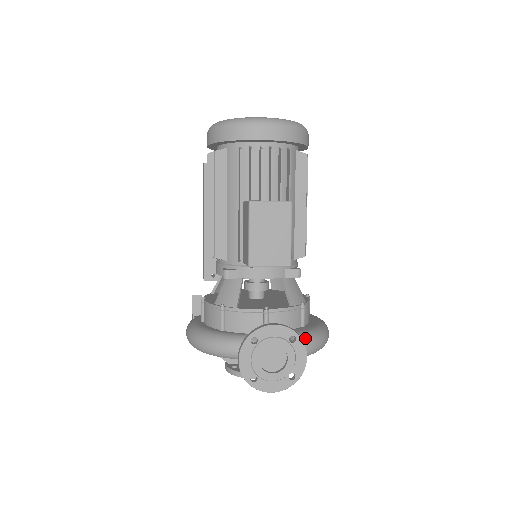
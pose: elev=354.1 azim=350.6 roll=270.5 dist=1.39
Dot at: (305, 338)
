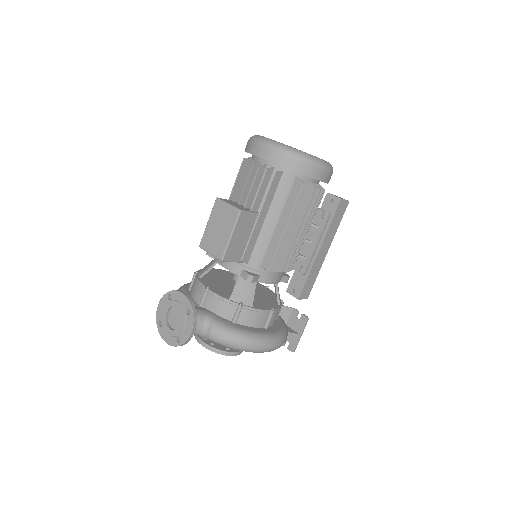
Dot at: (217, 326)
